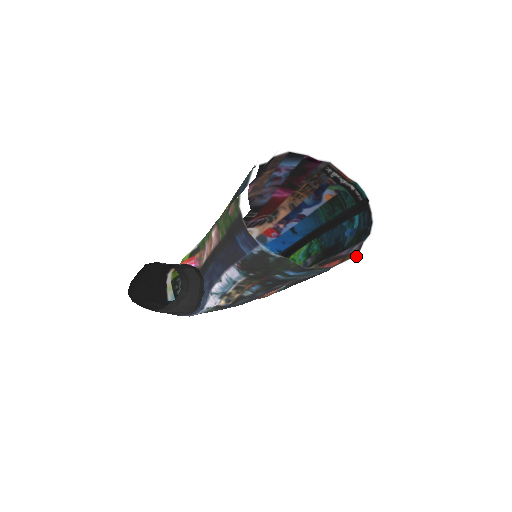
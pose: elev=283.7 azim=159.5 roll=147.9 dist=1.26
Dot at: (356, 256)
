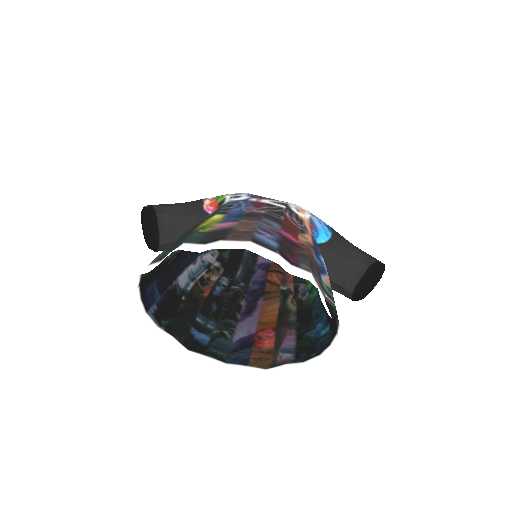
Dot at: (242, 377)
